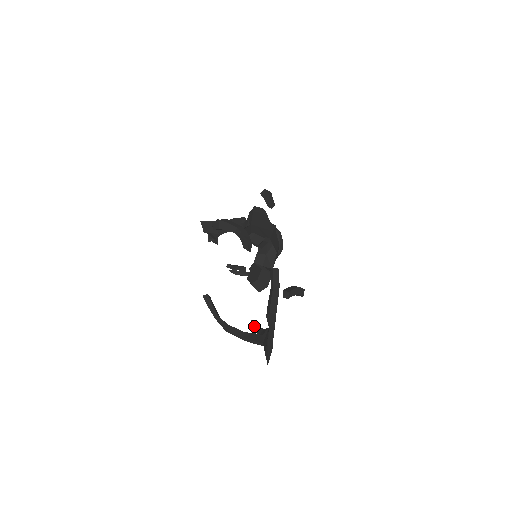
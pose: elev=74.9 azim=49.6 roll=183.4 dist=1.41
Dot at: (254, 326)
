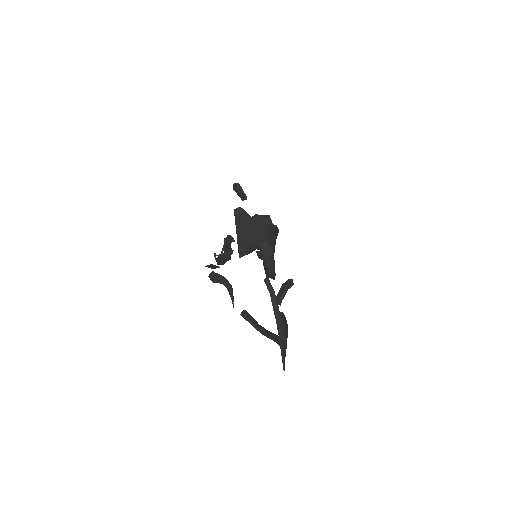
Dot at: occluded
